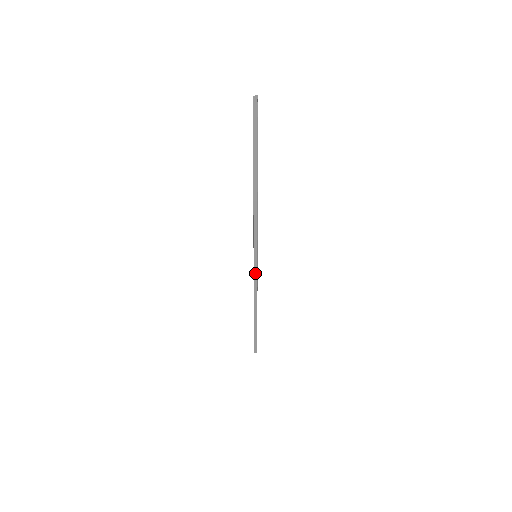
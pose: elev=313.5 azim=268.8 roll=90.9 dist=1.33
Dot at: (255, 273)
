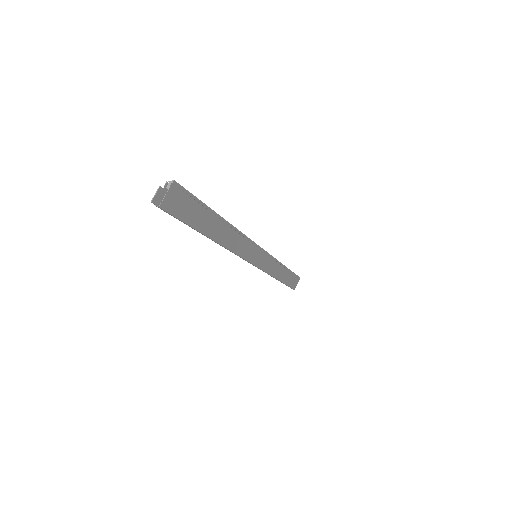
Dot at: occluded
